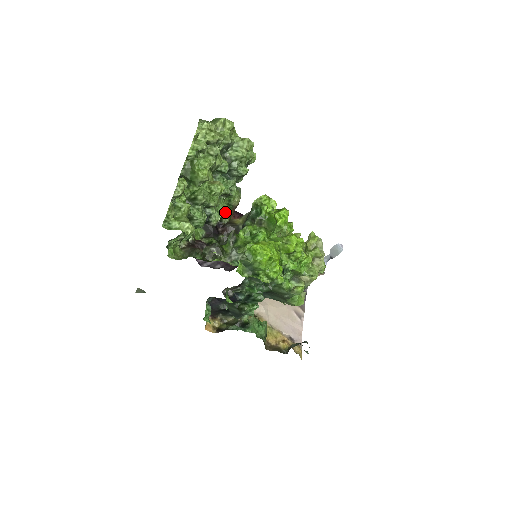
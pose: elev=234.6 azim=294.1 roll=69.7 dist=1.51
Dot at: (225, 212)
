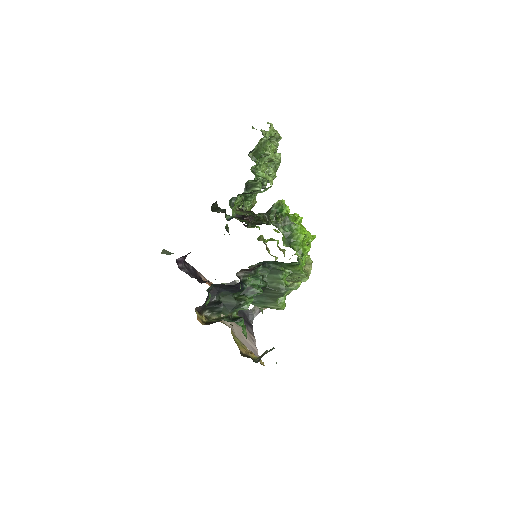
Dot at: (250, 205)
